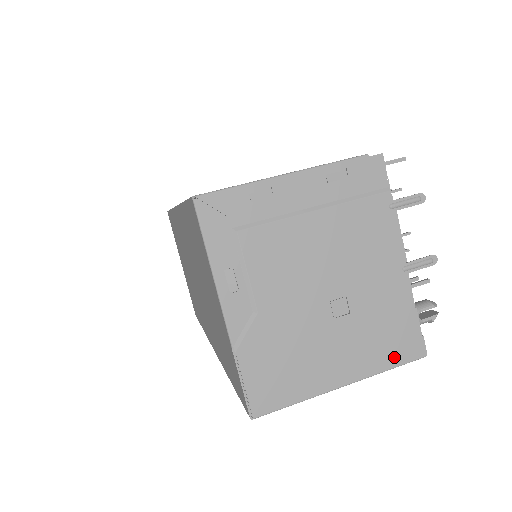
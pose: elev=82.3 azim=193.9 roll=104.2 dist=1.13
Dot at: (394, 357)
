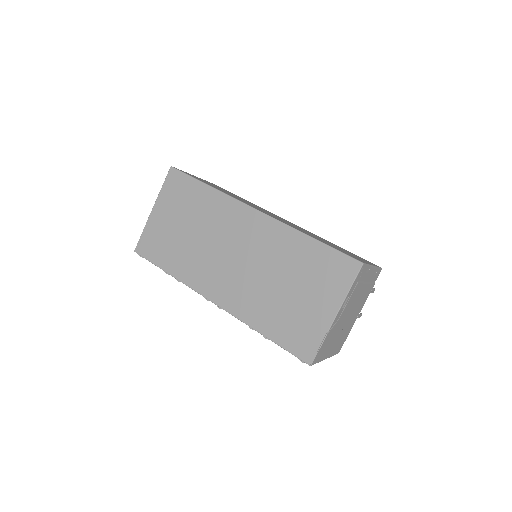
Dot at: (337, 351)
